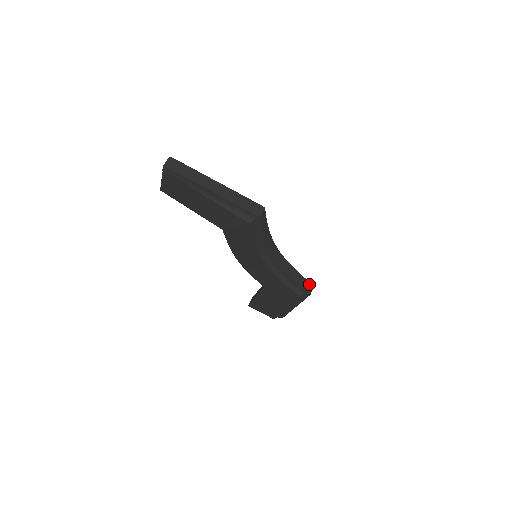
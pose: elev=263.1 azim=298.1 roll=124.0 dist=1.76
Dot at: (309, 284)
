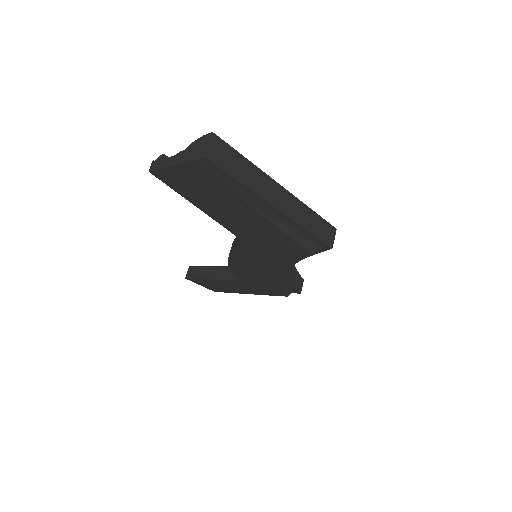
Dot at: (301, 280)
